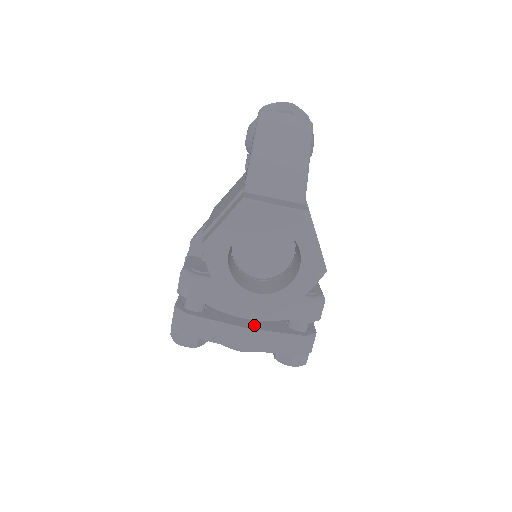
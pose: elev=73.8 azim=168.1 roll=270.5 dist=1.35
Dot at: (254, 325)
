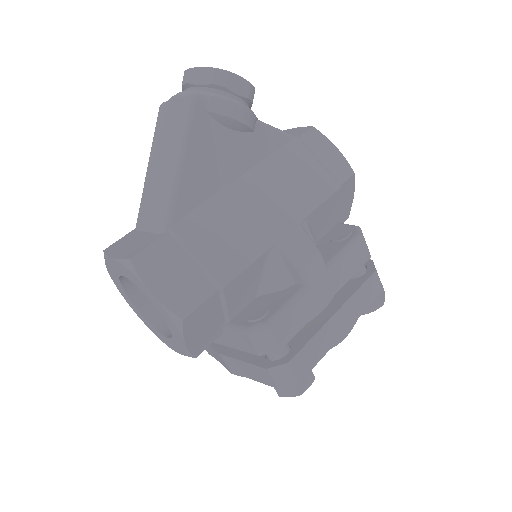
Dot at: (231, 348)
